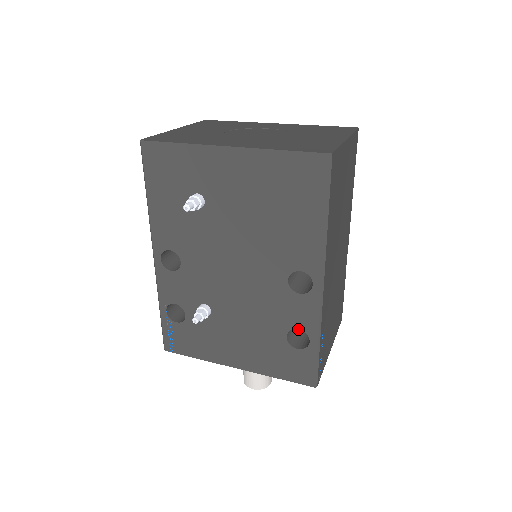
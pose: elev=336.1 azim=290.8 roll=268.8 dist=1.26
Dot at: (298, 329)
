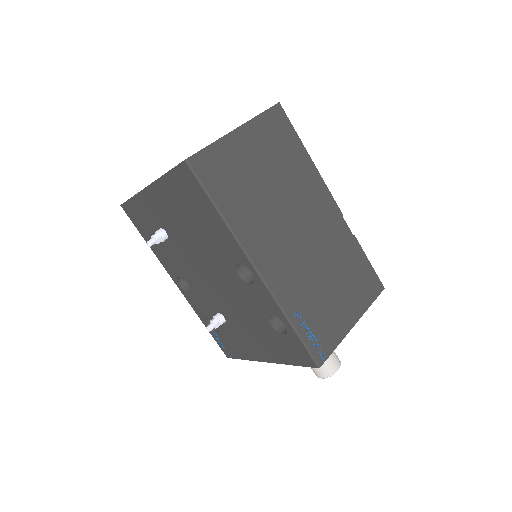
Dot at: occluded
